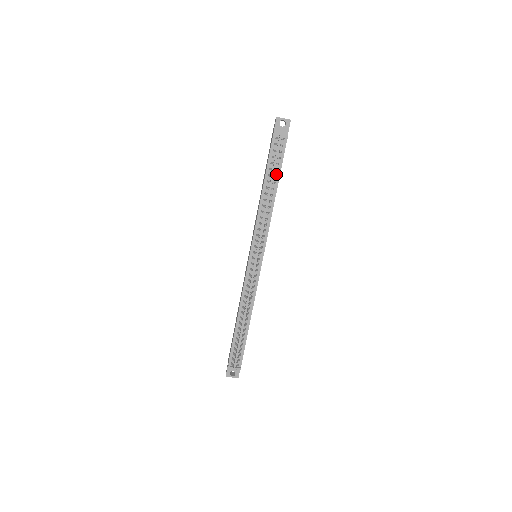
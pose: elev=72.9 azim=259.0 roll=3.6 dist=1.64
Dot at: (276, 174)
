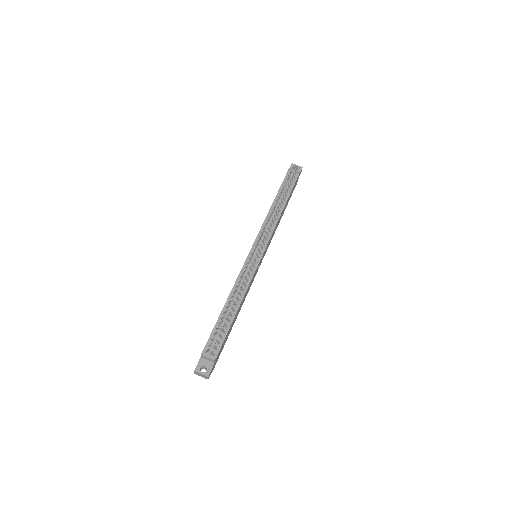
Dot at: (286, 195)
